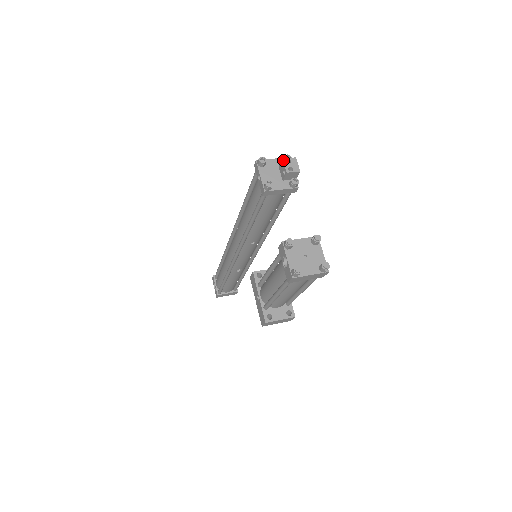
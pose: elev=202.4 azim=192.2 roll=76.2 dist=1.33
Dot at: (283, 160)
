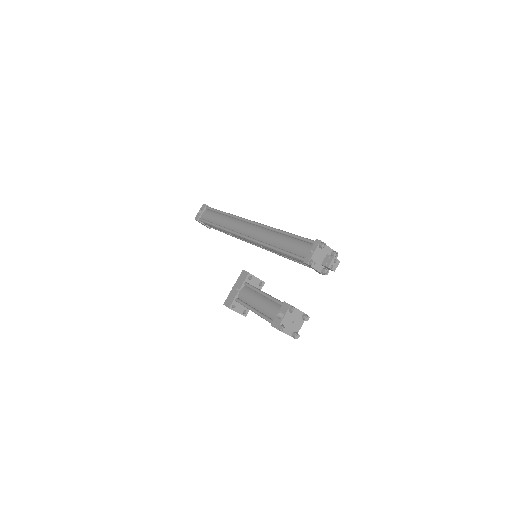
Dot at: (334, 258)
